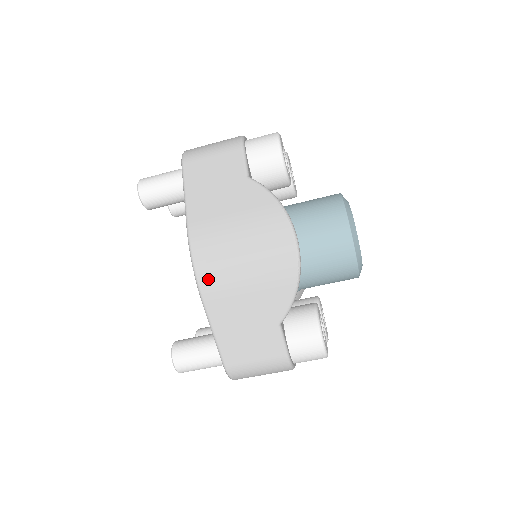
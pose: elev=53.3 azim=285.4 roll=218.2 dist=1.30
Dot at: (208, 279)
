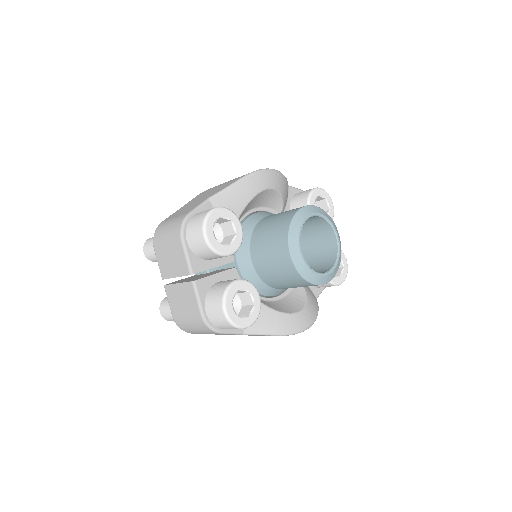
Dot at: occluded
